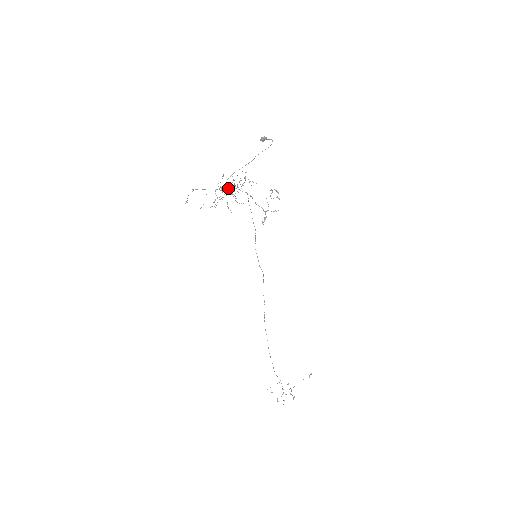
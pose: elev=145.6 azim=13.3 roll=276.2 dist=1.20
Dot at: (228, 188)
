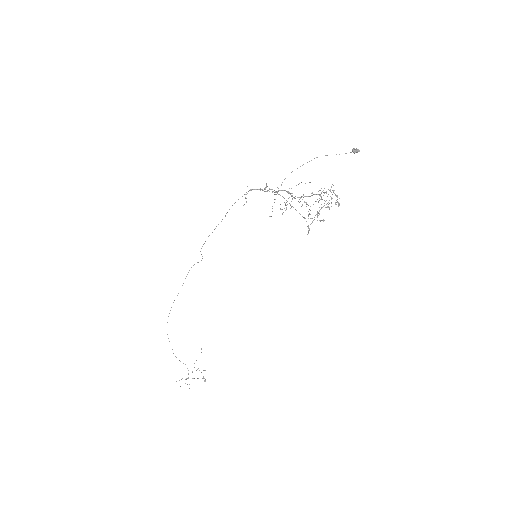
Dot at: (326, 204)
